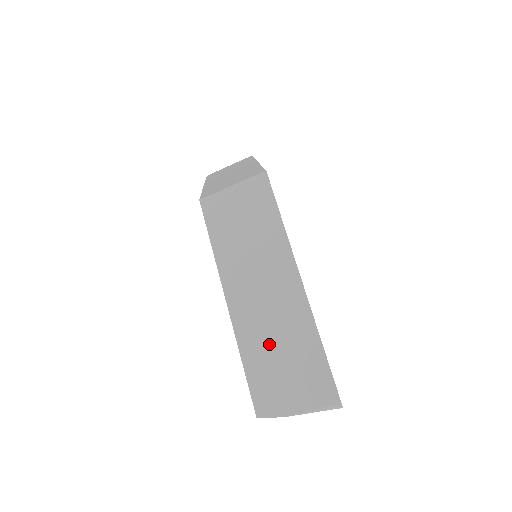
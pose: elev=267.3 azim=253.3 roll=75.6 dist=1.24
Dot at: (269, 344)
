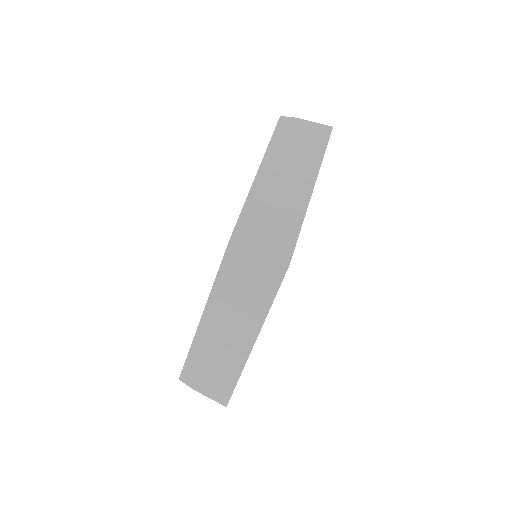
Dot at: (210, 357)
